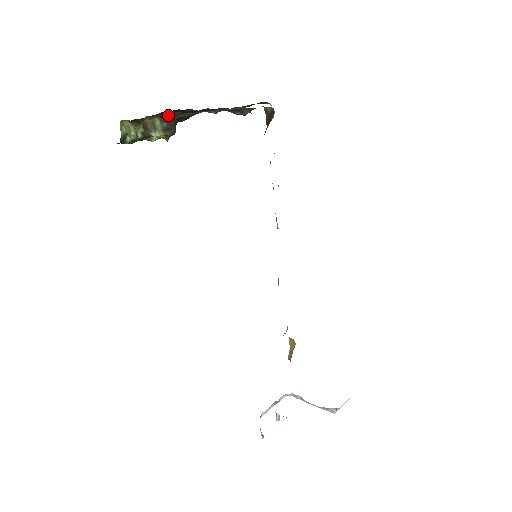
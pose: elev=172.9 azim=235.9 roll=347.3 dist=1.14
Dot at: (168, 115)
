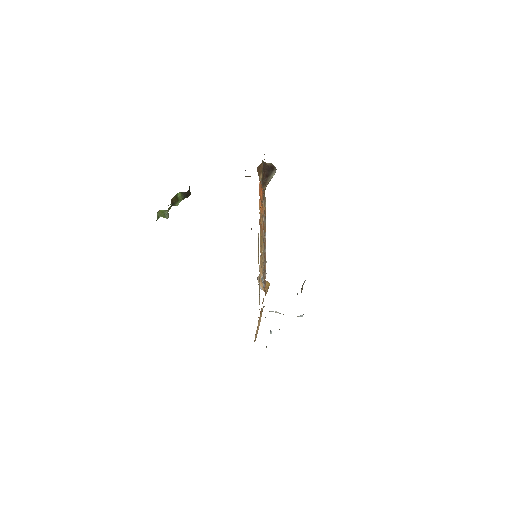
Dot at: occluded
